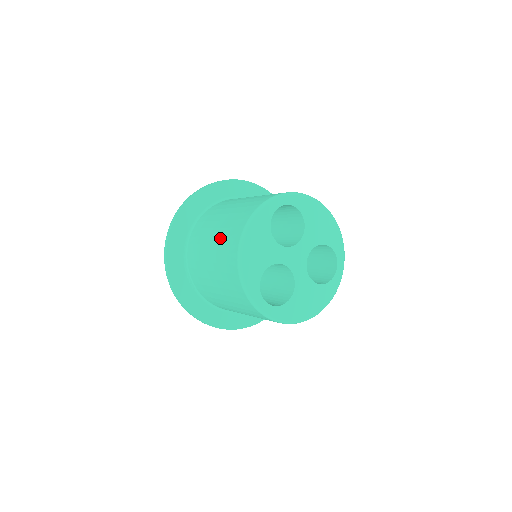
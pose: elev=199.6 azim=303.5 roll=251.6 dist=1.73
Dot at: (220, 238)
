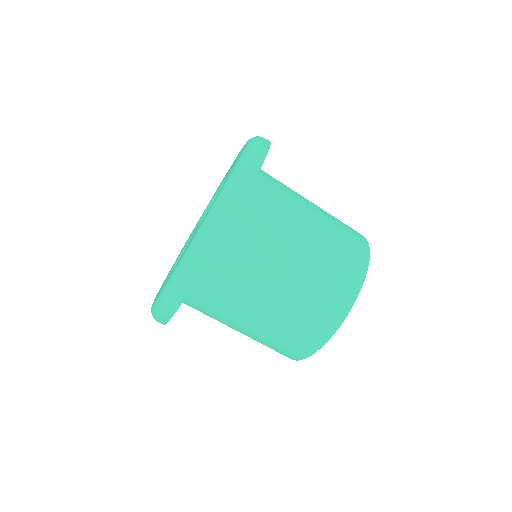
Dot at: (296, 304)
